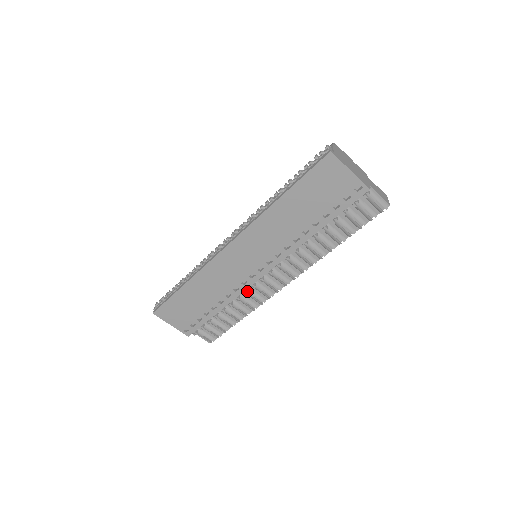
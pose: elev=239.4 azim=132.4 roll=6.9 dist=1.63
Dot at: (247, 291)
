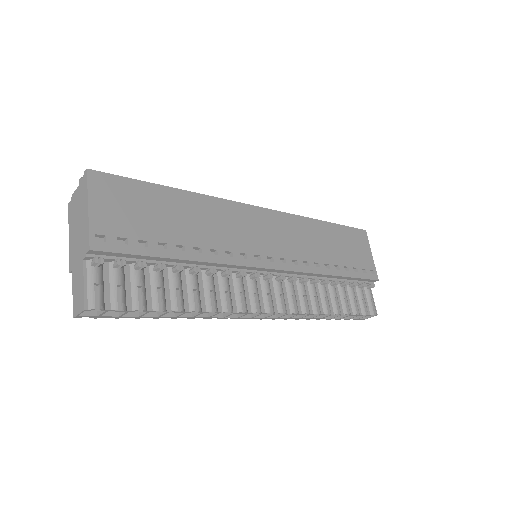
Dot at: (230, 273)
